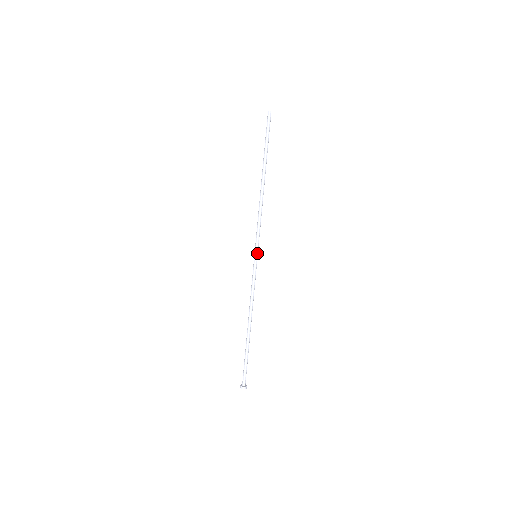
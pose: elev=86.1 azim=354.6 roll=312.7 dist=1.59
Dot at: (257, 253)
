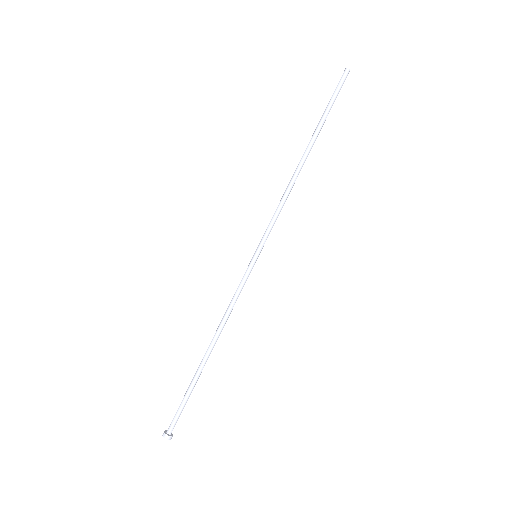
Dot at: (258, 252)
